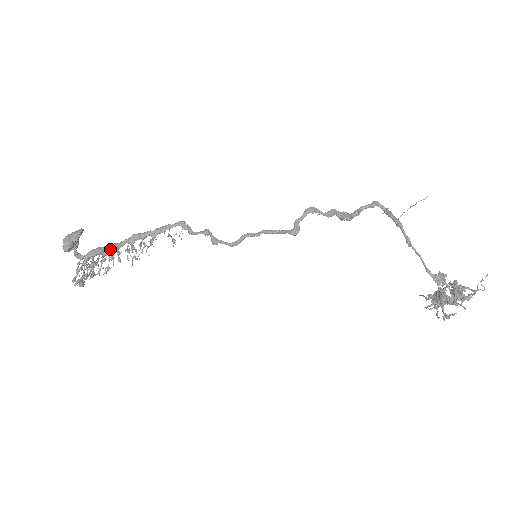
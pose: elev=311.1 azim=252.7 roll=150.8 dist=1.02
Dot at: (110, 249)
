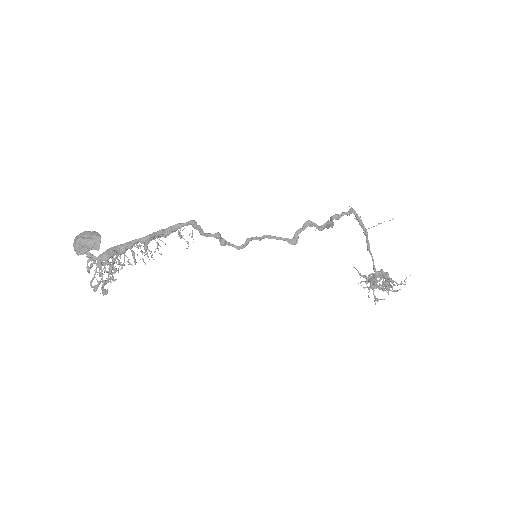
Dot at: (124, 250)
